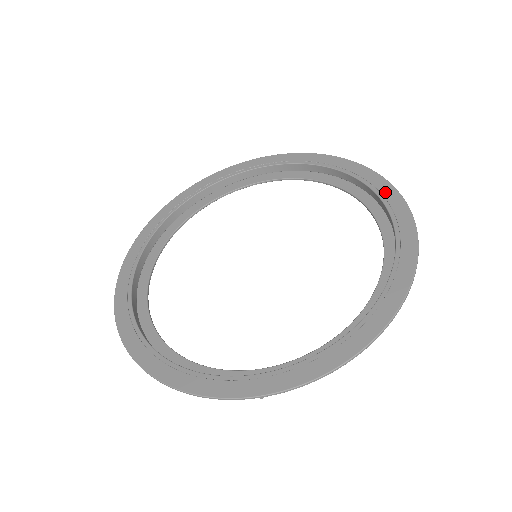
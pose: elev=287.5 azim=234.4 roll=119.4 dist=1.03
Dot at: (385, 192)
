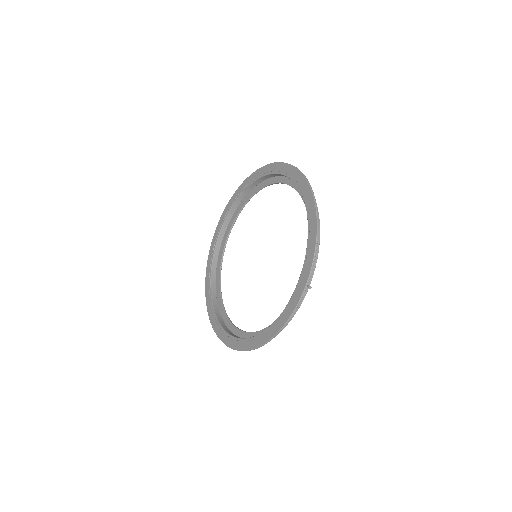
Dot at: (268, 170)
